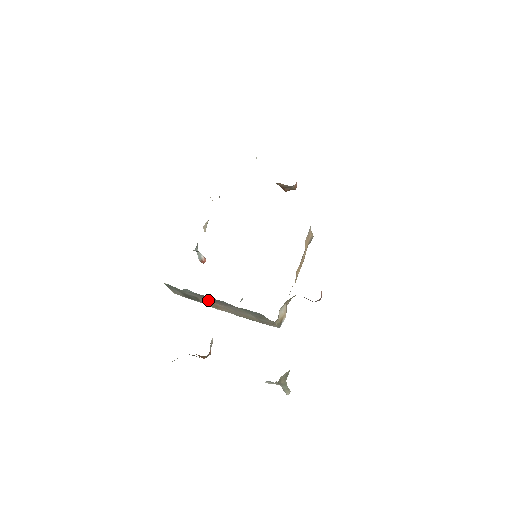
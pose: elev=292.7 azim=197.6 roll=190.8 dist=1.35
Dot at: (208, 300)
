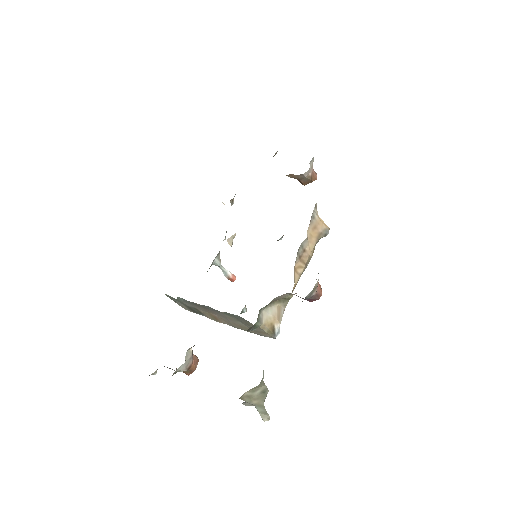
Dot at: (204, 310)
